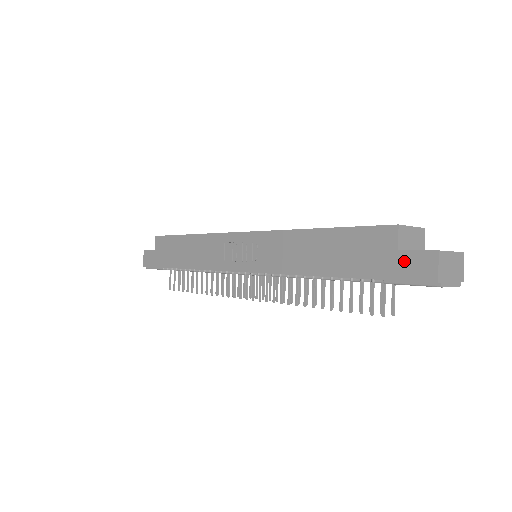
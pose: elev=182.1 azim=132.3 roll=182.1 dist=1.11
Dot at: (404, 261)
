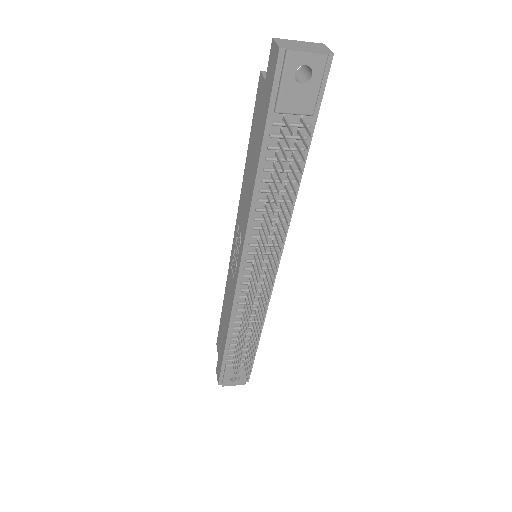
Dot at: (268, 77)
